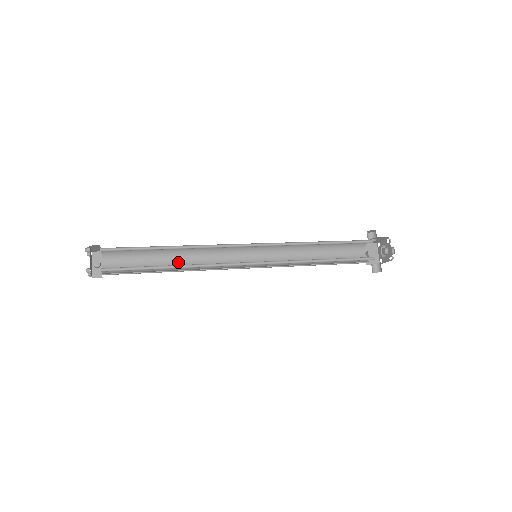
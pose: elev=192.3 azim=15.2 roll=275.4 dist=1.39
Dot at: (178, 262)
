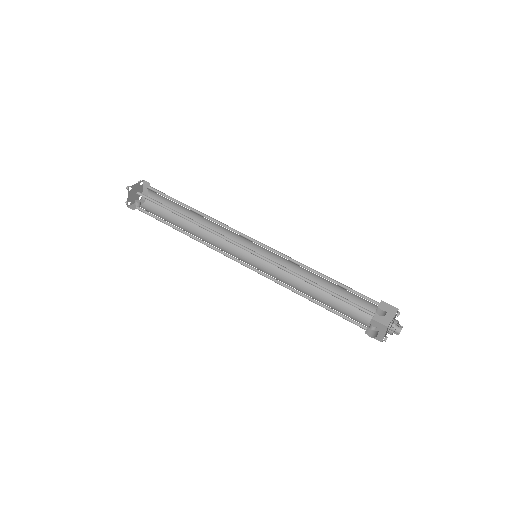
Dot at: (192, 233)
